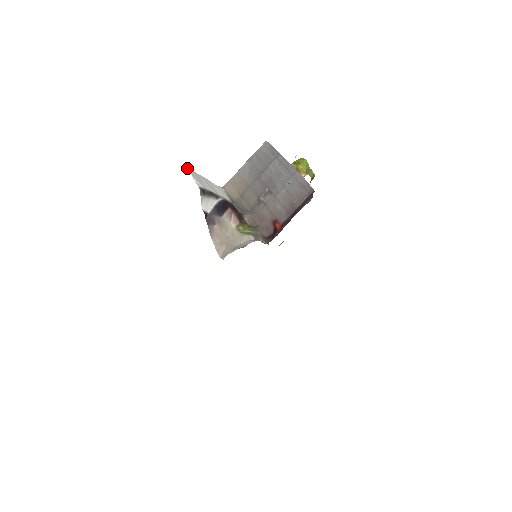
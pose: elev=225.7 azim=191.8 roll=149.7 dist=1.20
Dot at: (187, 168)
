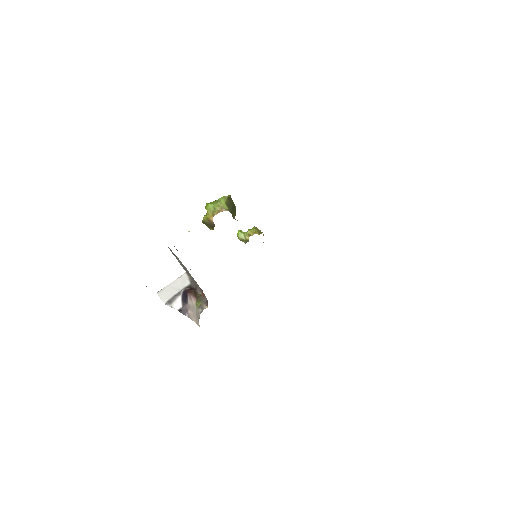
Dot at: (158, 293)
